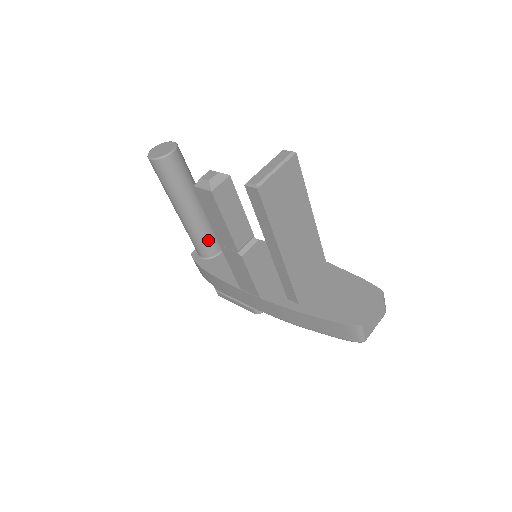
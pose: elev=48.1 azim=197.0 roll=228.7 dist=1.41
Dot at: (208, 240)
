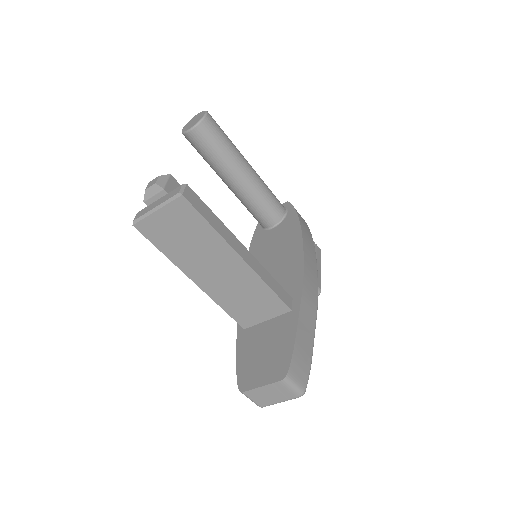
Dot at: (256, 213)
